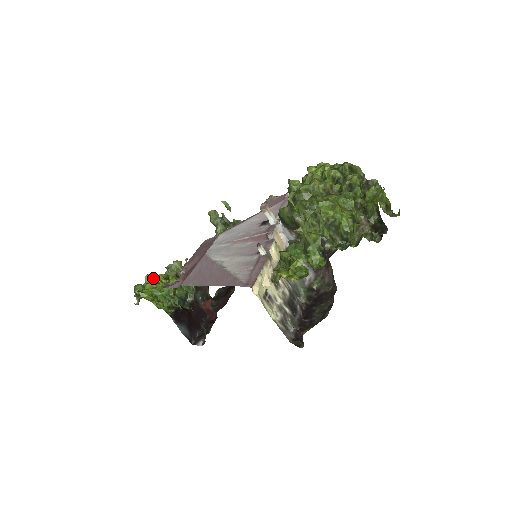
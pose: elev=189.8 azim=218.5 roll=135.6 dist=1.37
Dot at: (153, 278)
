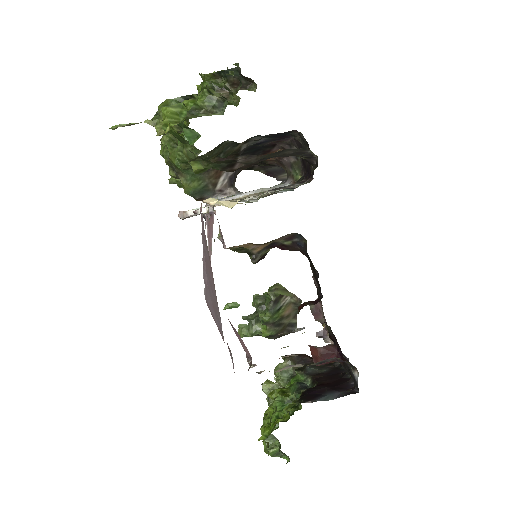
Dot at: (263, 421)
